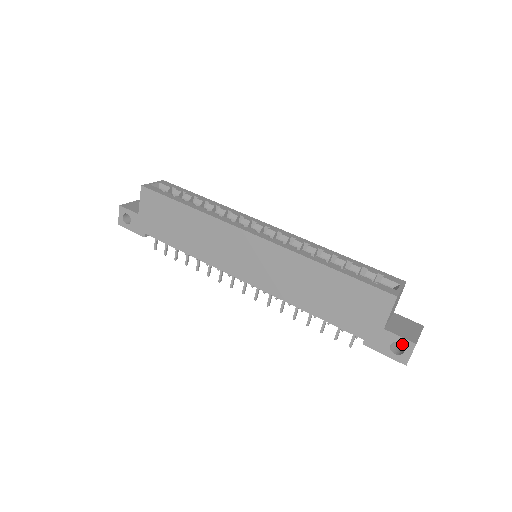
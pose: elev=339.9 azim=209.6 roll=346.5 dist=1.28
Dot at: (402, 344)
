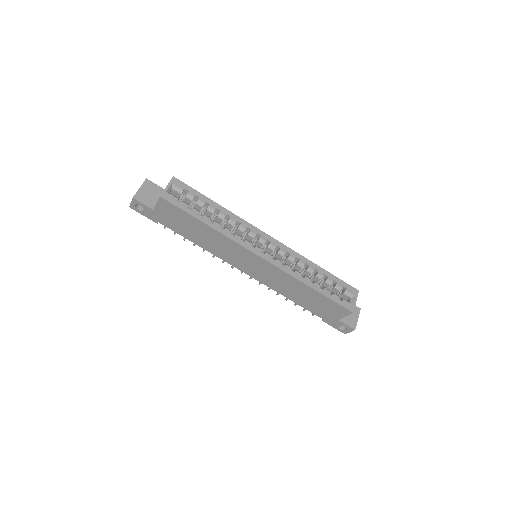
Dot at: (347, 328)
